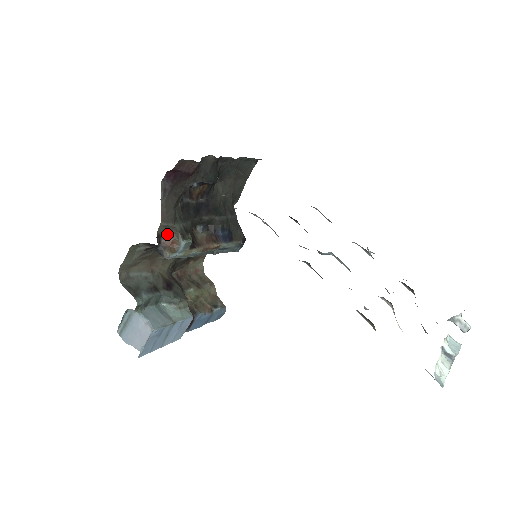
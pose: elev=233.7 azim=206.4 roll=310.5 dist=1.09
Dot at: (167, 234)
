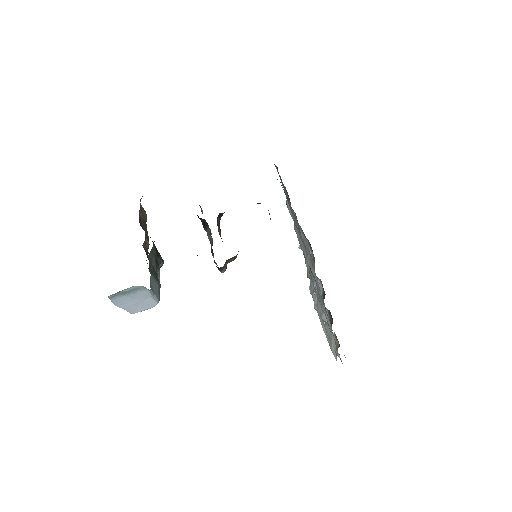
Dot at: (234, 257)
